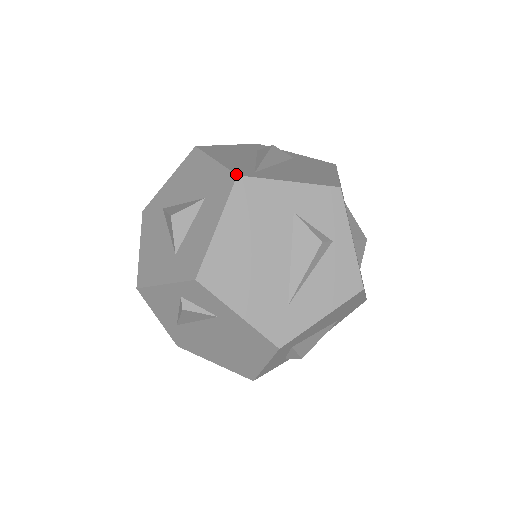
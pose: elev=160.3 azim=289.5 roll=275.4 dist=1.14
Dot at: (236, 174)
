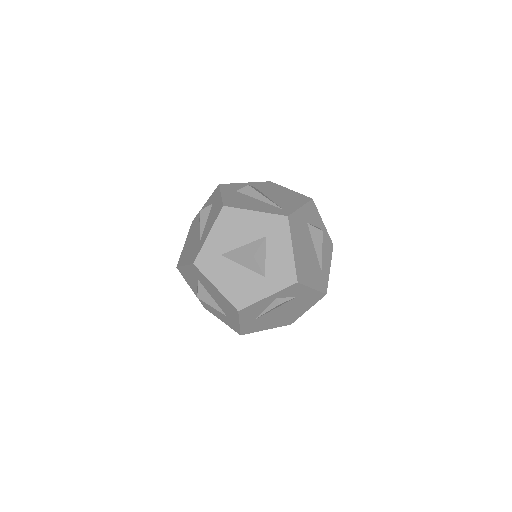
Dot at: (286, 216)
